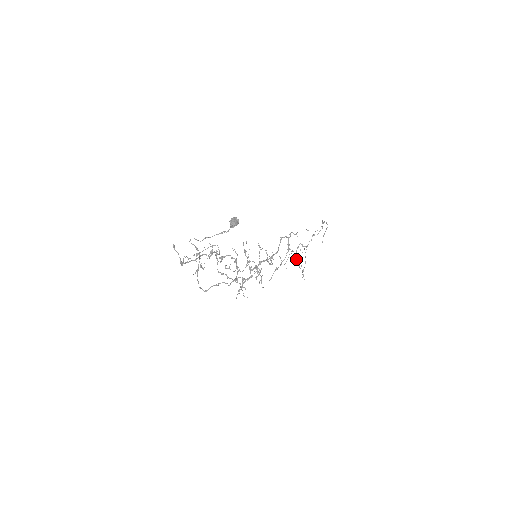
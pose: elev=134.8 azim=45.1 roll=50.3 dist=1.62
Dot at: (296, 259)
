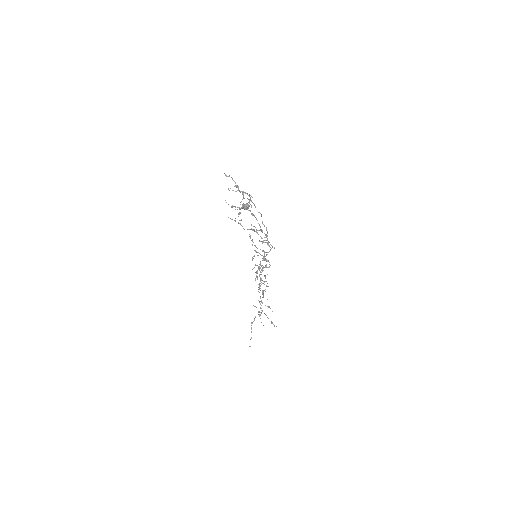
Dot at: occluded
